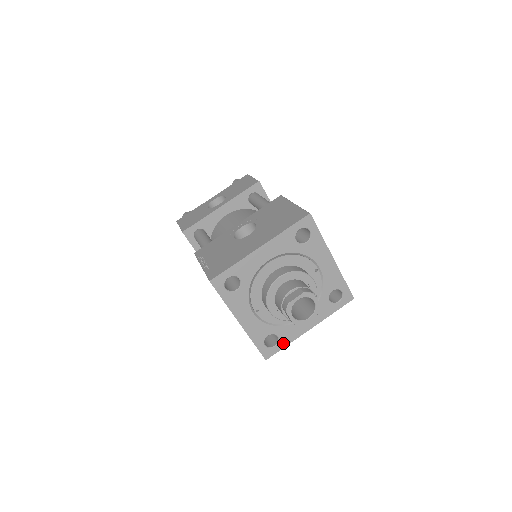
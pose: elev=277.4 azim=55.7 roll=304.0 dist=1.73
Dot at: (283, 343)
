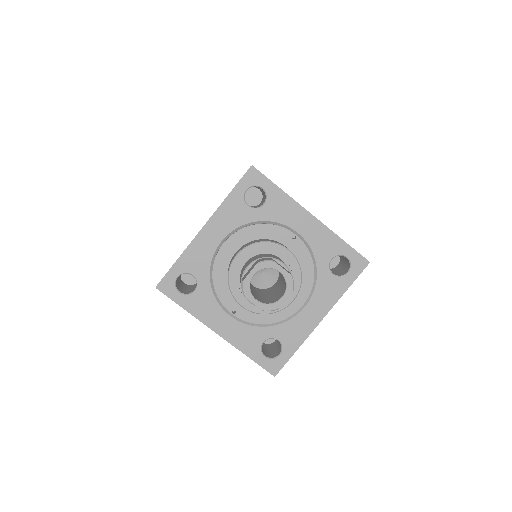
Dot at: (290, 348)
